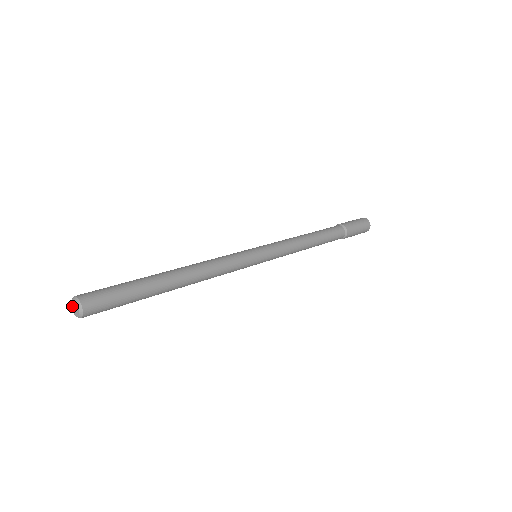
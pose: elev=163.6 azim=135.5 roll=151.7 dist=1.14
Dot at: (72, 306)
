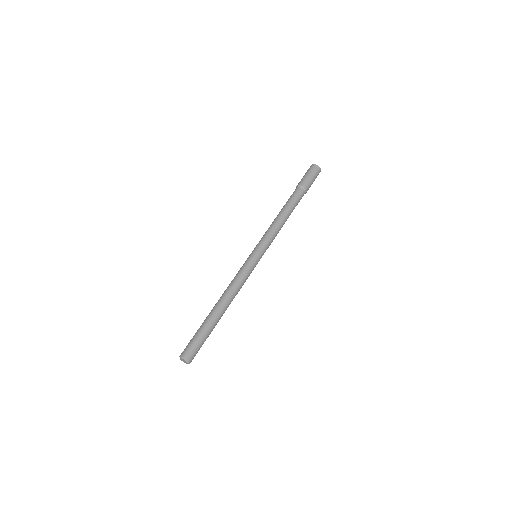
Dot at: (181, 359)
